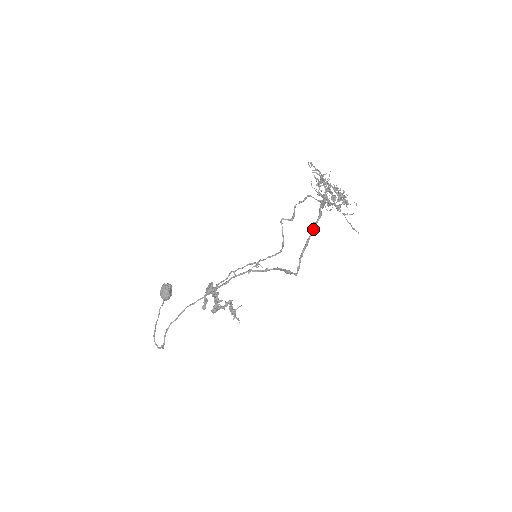
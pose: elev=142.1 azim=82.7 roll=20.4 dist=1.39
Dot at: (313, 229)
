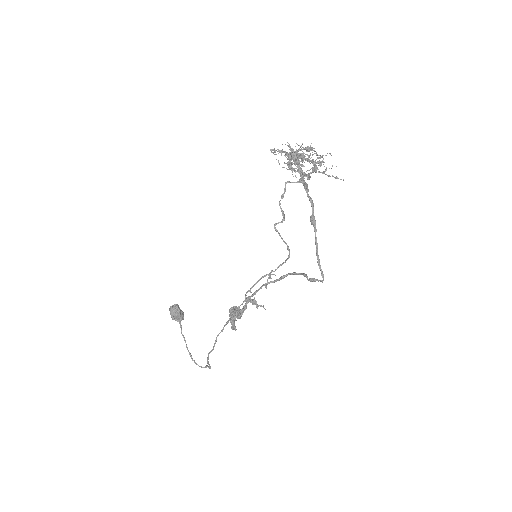
Dot at: (314, 225)
